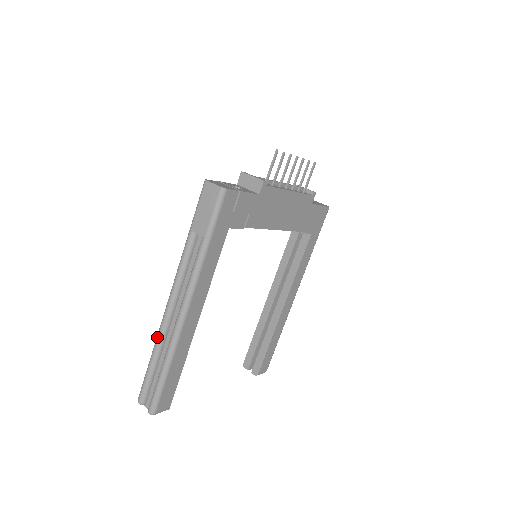
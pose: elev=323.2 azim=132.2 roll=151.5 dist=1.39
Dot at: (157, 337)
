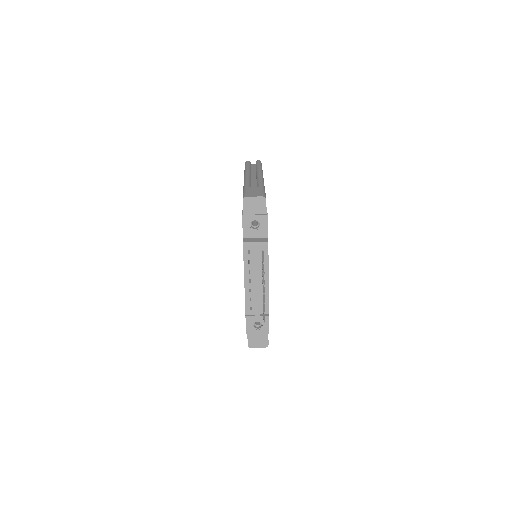
Dot at: occluded
